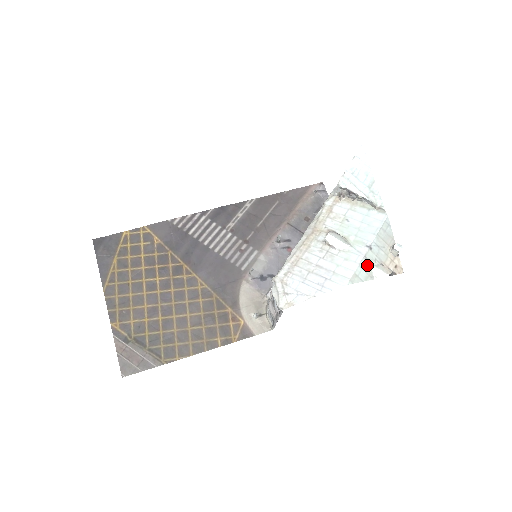
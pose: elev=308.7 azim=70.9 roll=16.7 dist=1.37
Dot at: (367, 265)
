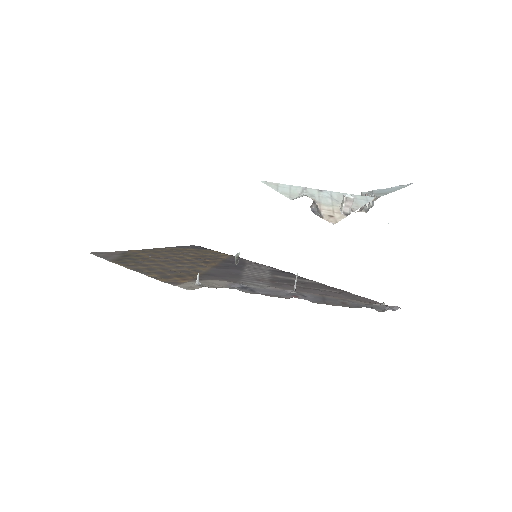
Dot at: (299, 191)
